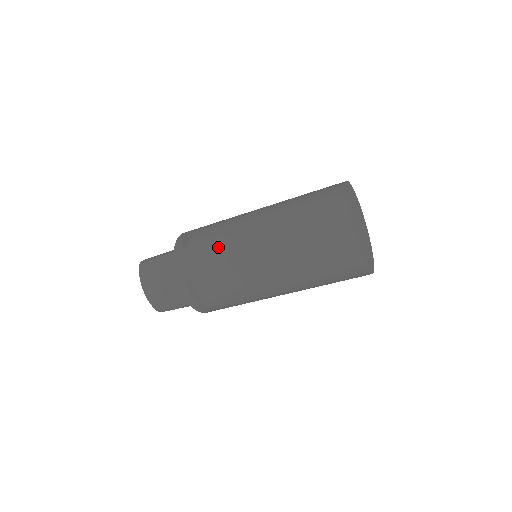
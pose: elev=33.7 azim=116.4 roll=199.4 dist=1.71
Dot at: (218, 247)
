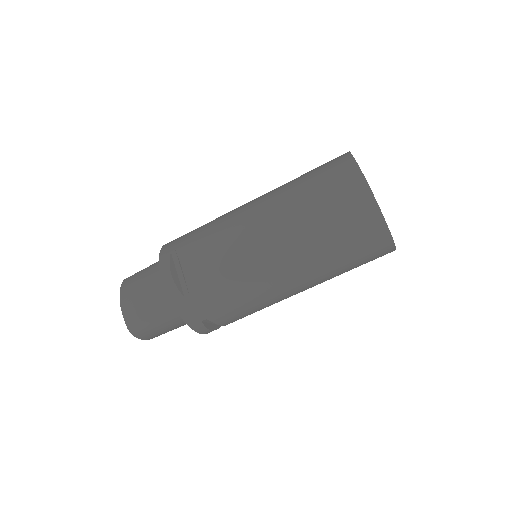
Dot at: (212, 221)
